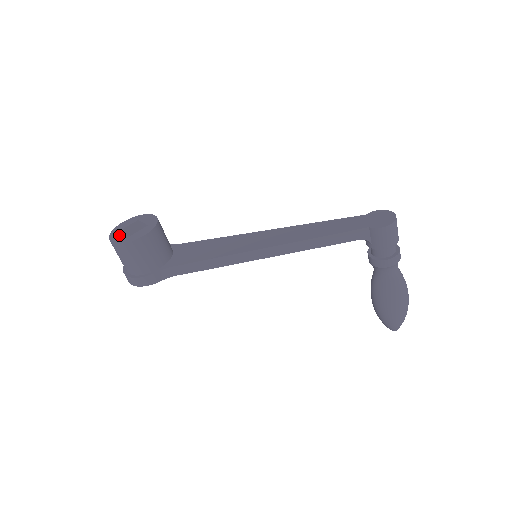
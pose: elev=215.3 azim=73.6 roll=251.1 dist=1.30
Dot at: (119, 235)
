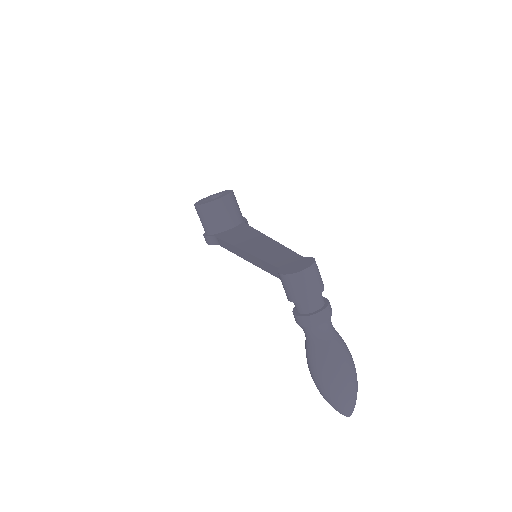
Dot at: (205, 199)
